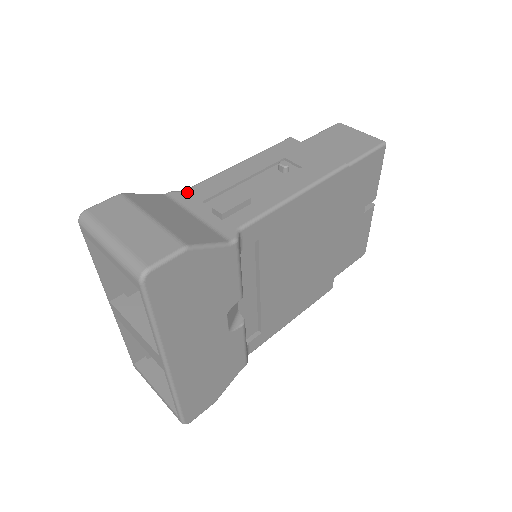
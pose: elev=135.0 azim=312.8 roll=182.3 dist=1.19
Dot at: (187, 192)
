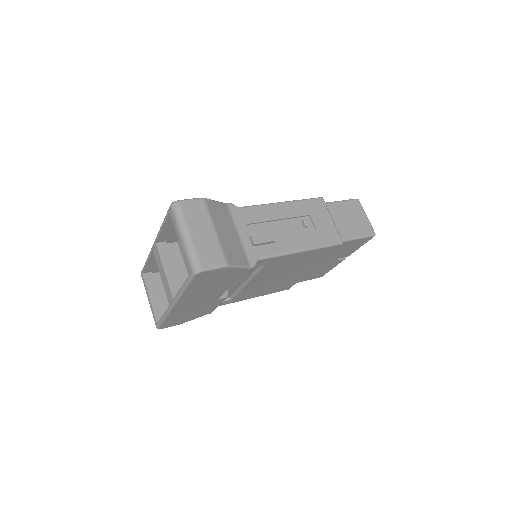
Dot at: (241, 210)
